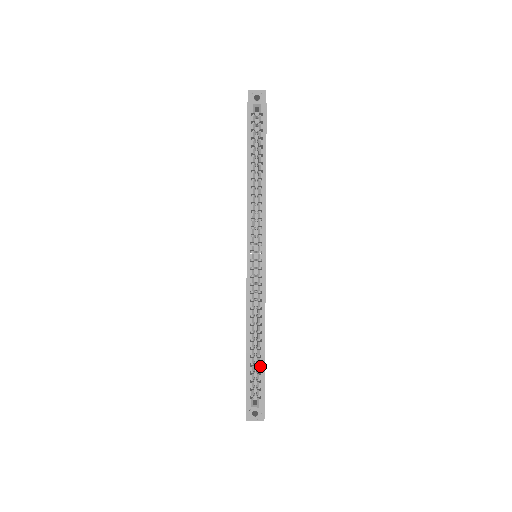
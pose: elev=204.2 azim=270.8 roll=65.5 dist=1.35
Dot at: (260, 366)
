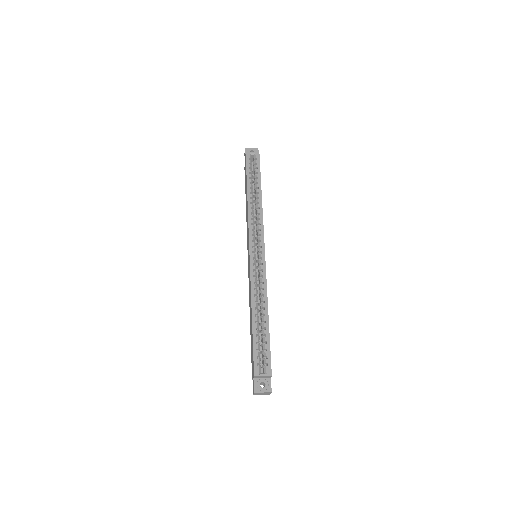
Dot at: (265, 337)
